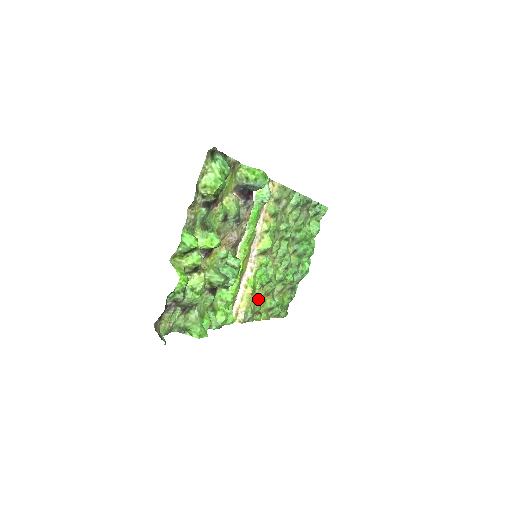
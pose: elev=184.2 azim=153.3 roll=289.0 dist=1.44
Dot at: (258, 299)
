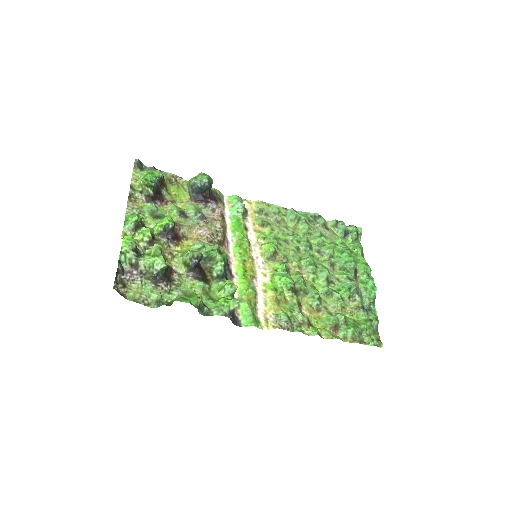
Dot at: (294, 306)
